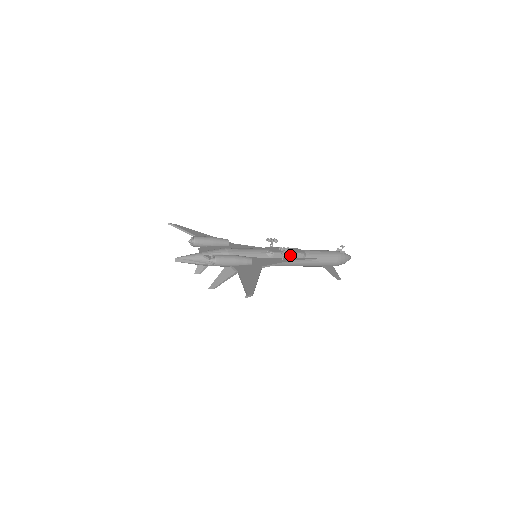
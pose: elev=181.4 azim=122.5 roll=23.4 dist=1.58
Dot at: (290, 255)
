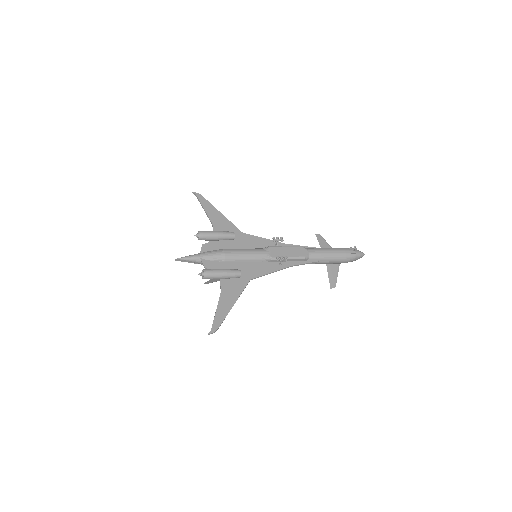
Dot at: (290, 259)
